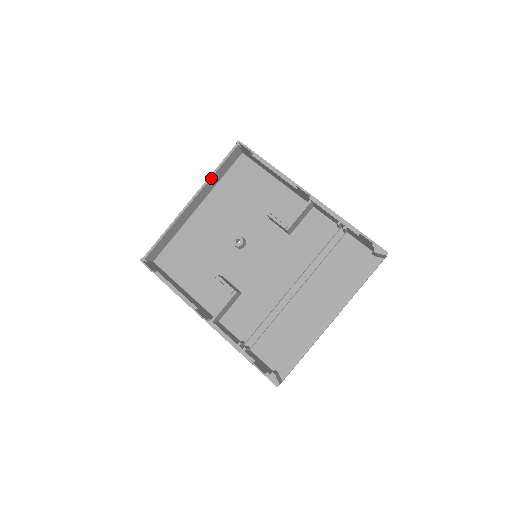
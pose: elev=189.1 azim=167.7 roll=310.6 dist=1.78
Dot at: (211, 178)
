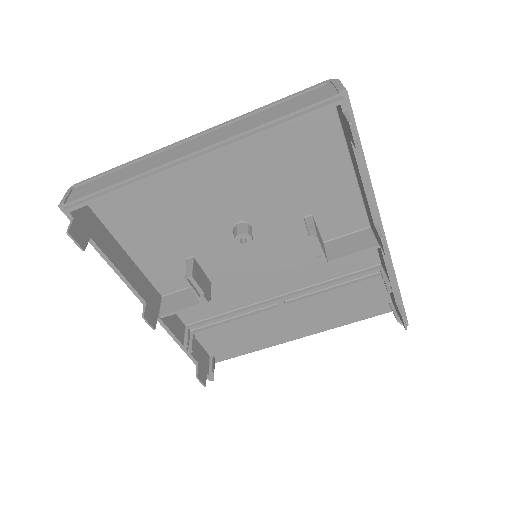
Dot at: (254, 136)
